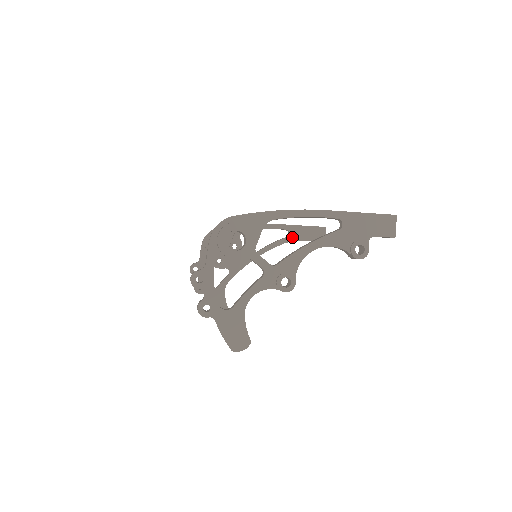
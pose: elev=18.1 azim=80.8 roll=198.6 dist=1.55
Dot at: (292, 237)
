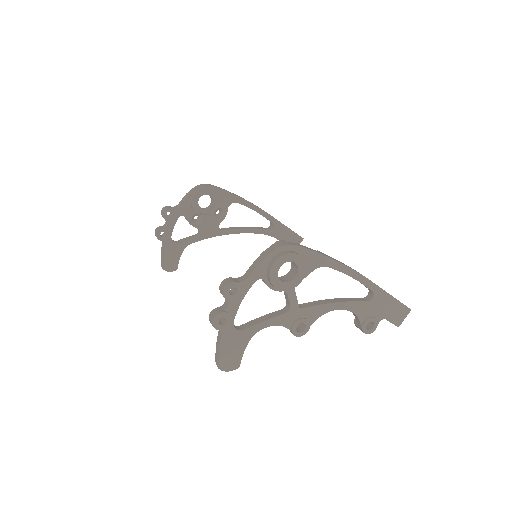
Dot at: (272, 232)
